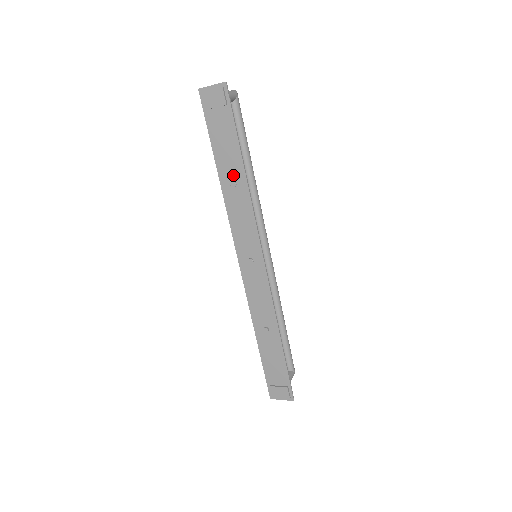
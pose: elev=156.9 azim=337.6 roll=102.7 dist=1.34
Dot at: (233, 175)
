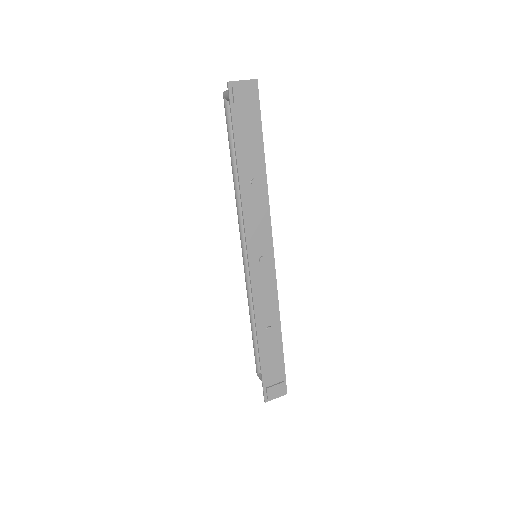
Dot at: (254, 172)
